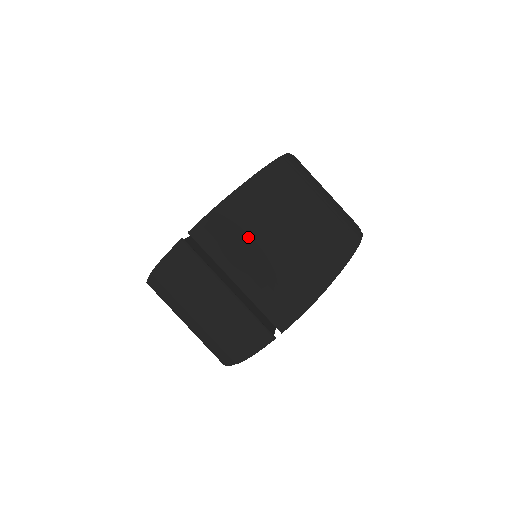
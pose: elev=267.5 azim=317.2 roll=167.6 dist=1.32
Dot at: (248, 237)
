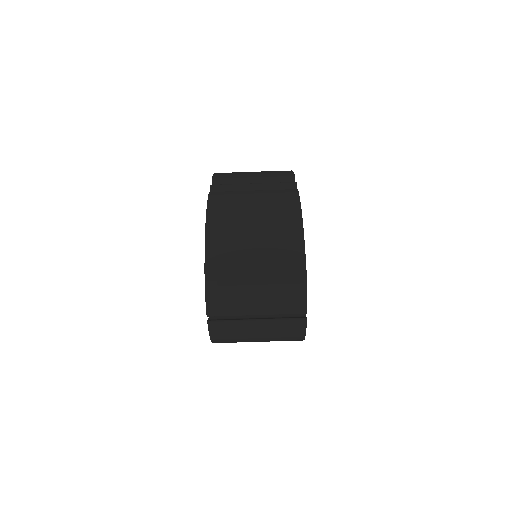
Dot at: (237, 288)
